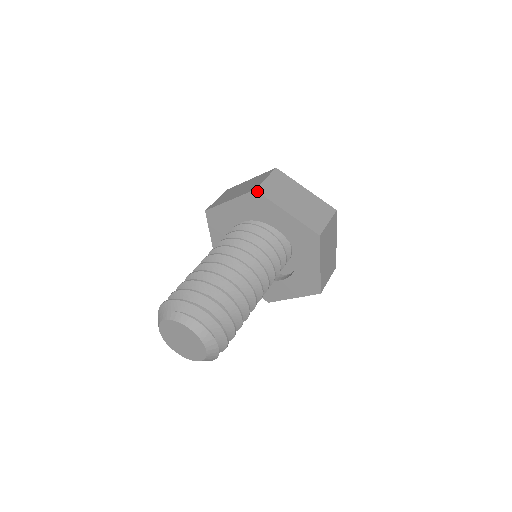
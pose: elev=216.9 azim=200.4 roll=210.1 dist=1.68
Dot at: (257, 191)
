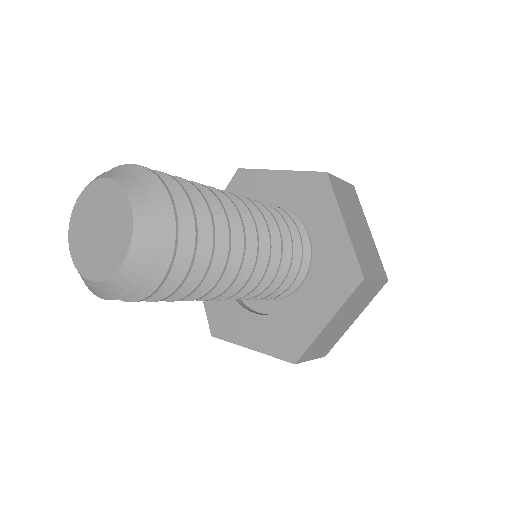
Dot at: (328, 175)
